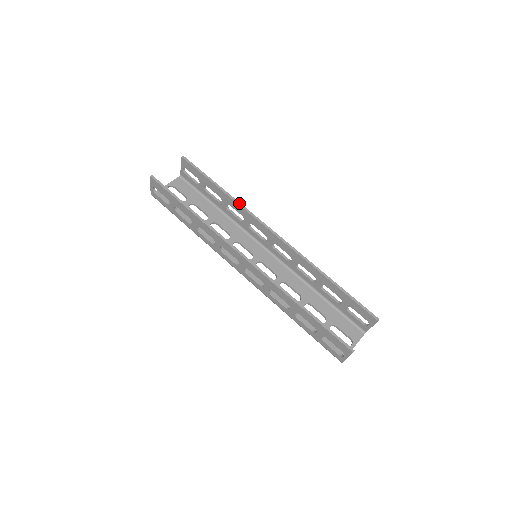
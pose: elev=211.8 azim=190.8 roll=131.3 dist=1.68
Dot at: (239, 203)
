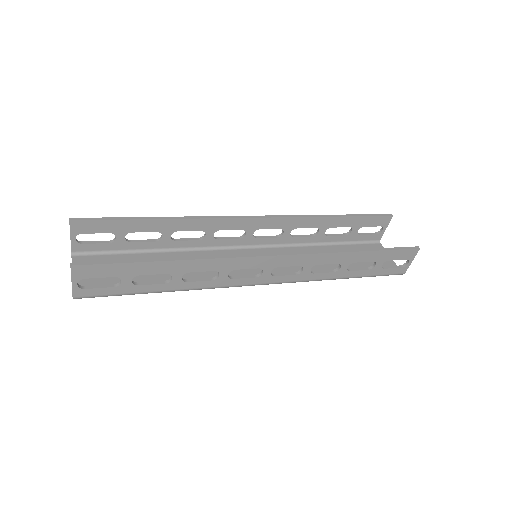
Dot at: (192, 217)
